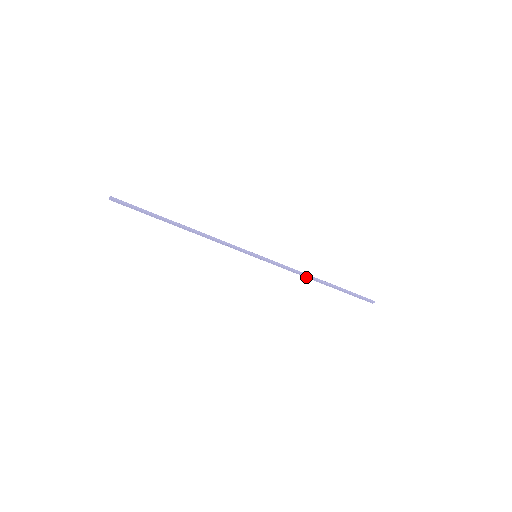
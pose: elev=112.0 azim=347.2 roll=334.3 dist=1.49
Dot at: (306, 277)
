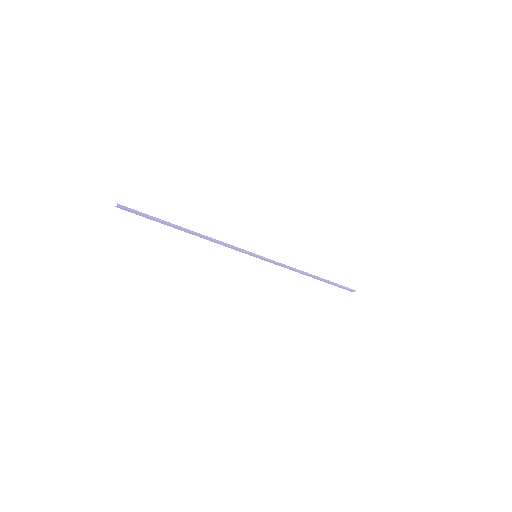
Dot at: (299, 272)
